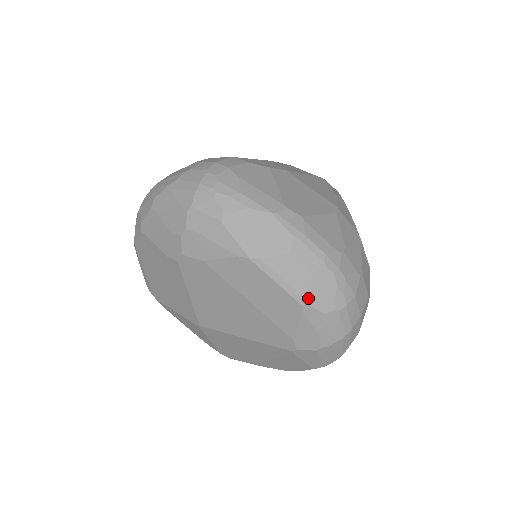
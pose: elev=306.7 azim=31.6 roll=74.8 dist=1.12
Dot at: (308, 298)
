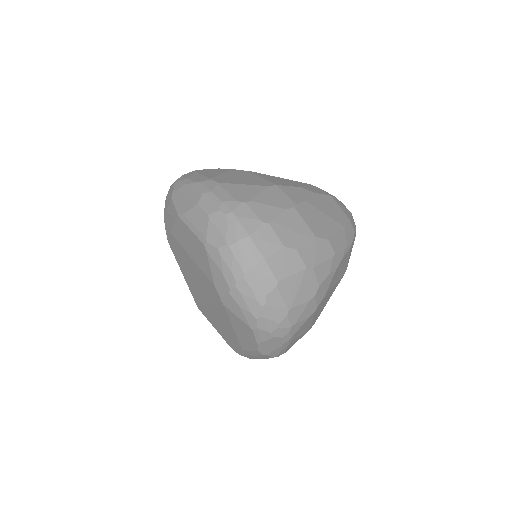
Dot at: (207, 237)
